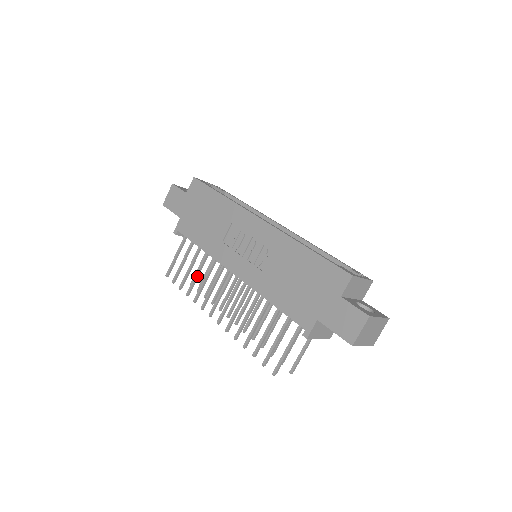
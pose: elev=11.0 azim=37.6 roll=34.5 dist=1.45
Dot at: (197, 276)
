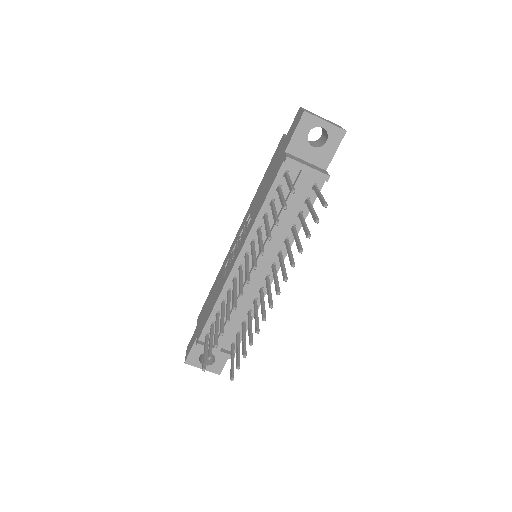
Dot at: (222, 318)
